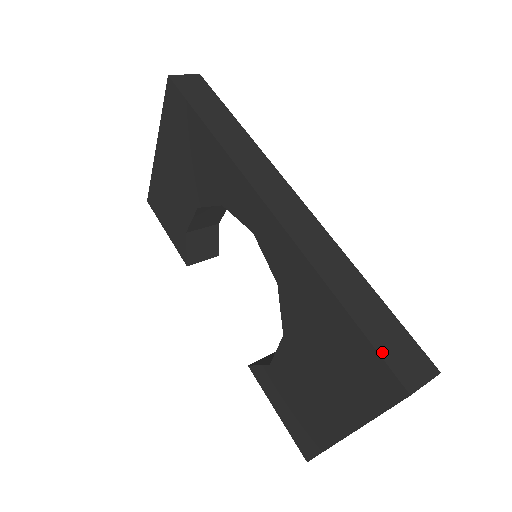
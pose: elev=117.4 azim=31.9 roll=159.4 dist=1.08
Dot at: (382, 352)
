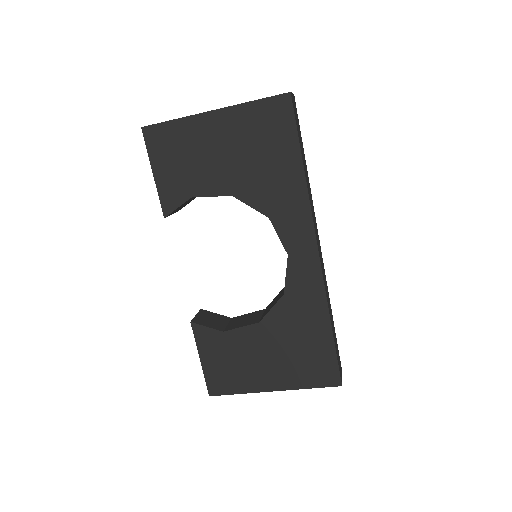
Dot at: (338, 361)
